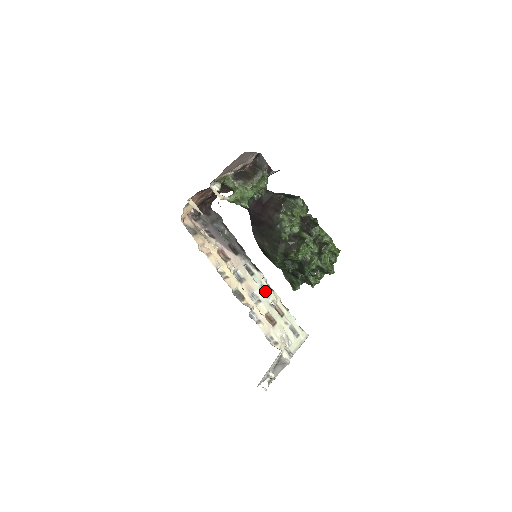
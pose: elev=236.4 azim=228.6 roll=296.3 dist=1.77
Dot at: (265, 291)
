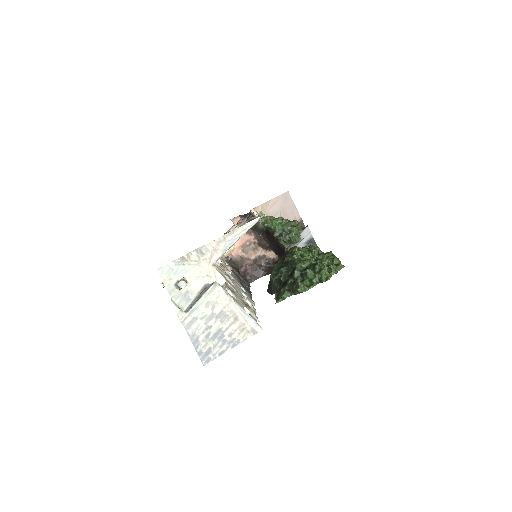
Dot at: occluded
